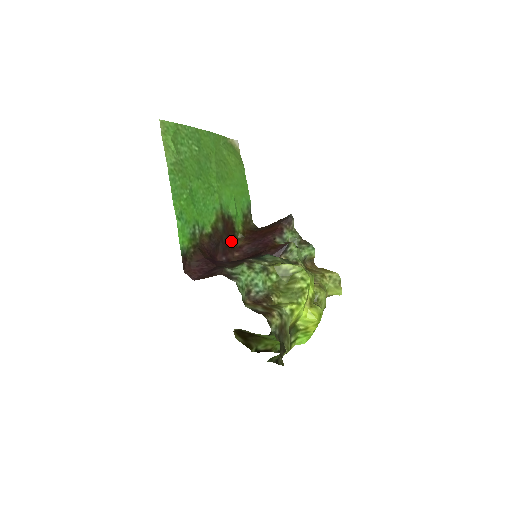
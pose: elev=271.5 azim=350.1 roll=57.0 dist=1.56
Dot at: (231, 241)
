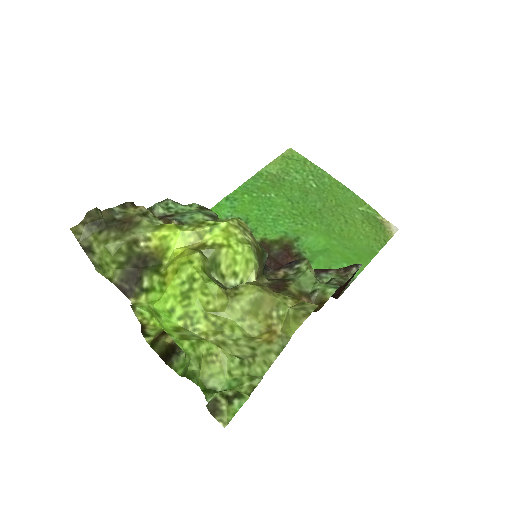
Dot at: occluded
